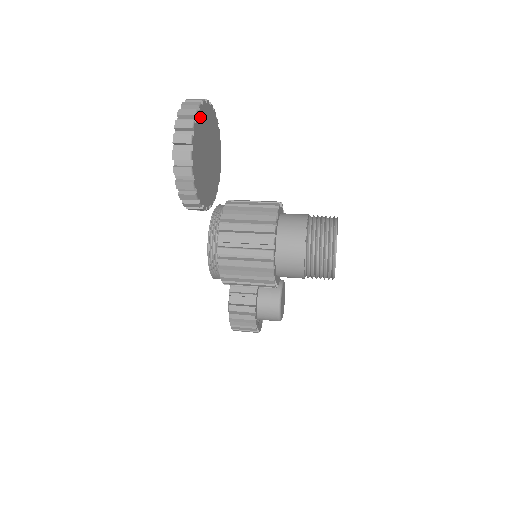
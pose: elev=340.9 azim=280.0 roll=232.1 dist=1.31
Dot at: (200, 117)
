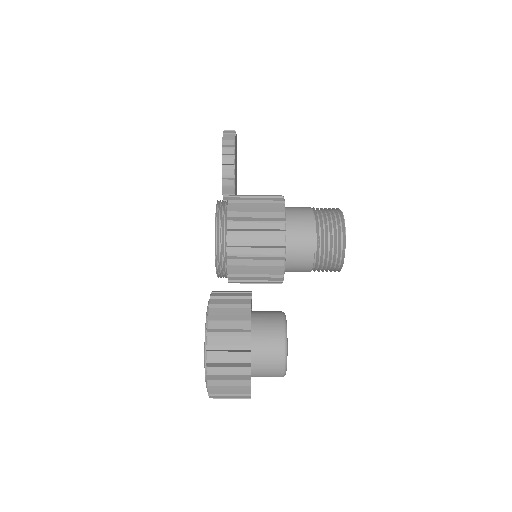
Dot at: occluded
